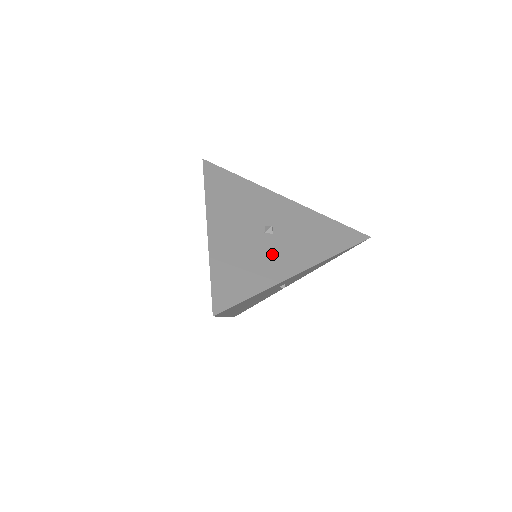
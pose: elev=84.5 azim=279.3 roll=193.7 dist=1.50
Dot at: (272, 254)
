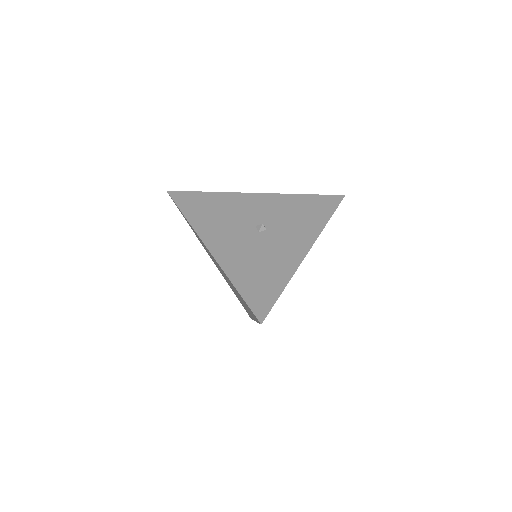
Dot at: (276, 248)
